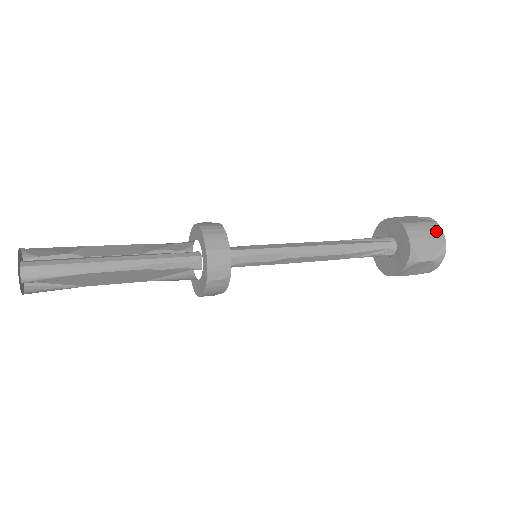
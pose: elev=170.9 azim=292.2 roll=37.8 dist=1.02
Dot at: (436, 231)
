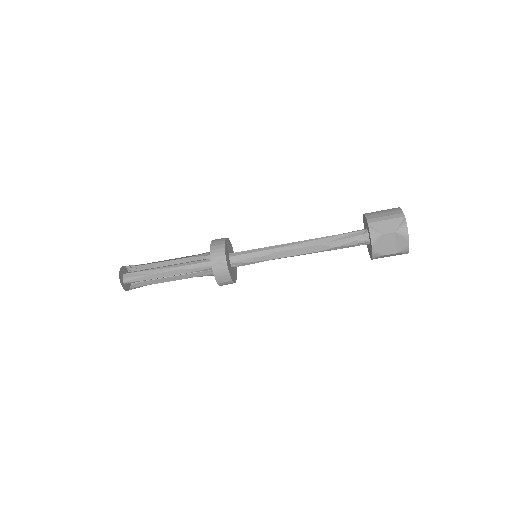
Dot at: (395, 211)
